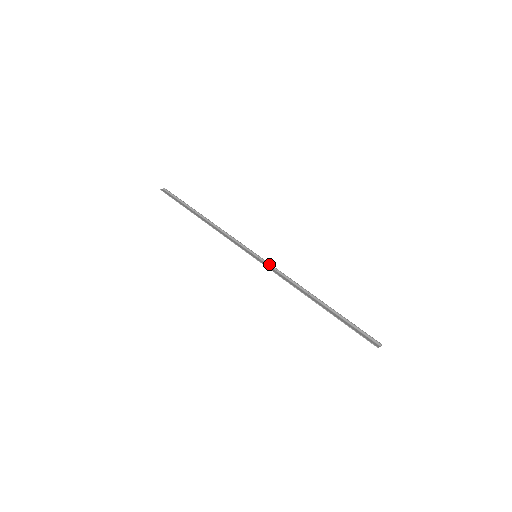
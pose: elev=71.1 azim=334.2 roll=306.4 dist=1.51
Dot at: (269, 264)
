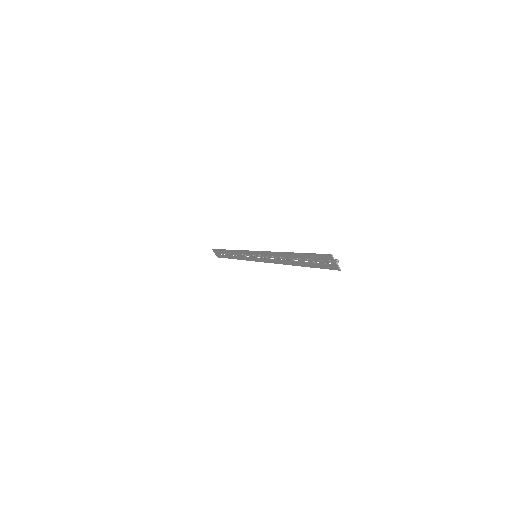
Dot at: occluded
